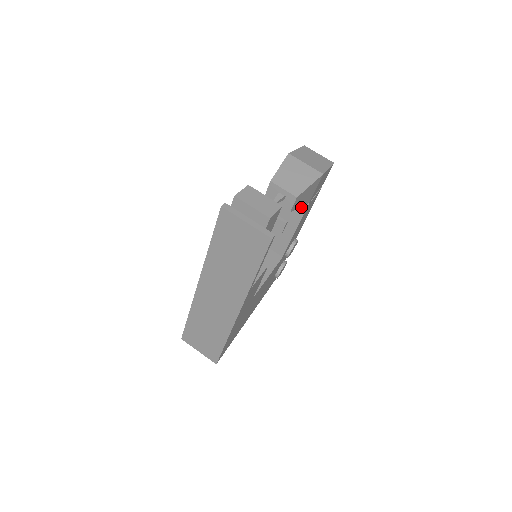
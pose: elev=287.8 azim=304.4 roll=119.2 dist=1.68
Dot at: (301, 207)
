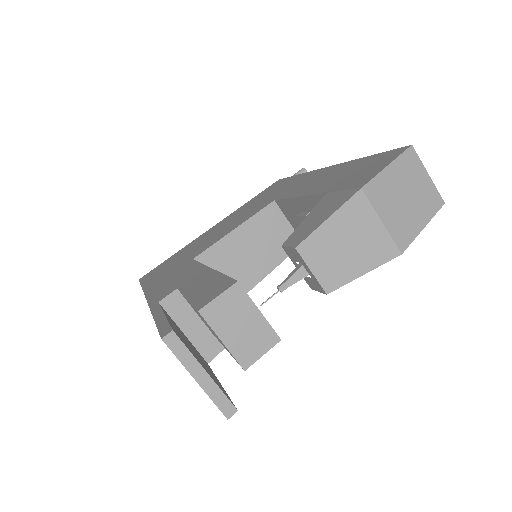
Dot at: occluded
